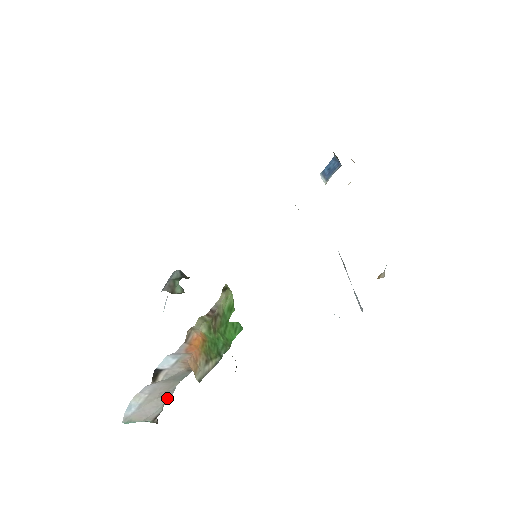
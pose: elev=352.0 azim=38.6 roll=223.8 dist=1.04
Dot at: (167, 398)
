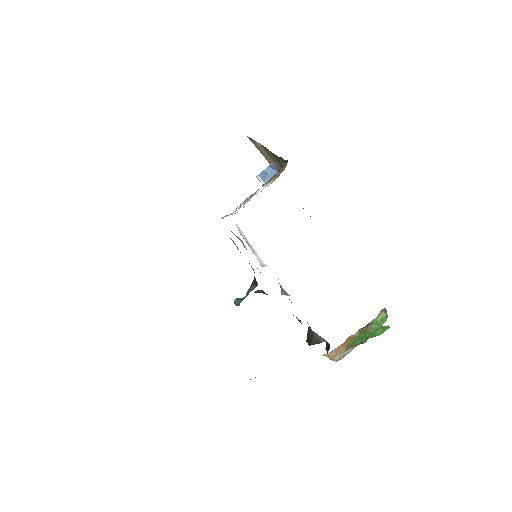
Dot at: occluded
